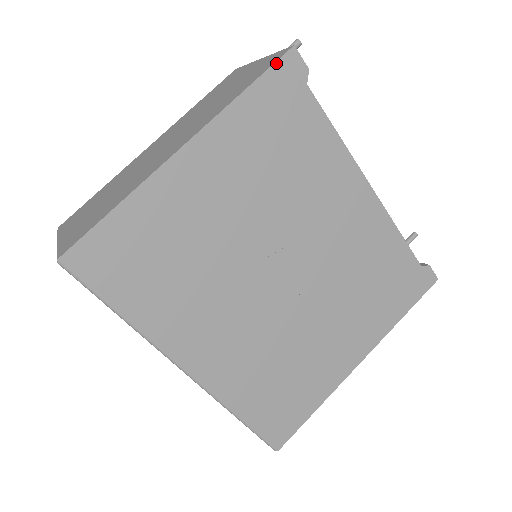
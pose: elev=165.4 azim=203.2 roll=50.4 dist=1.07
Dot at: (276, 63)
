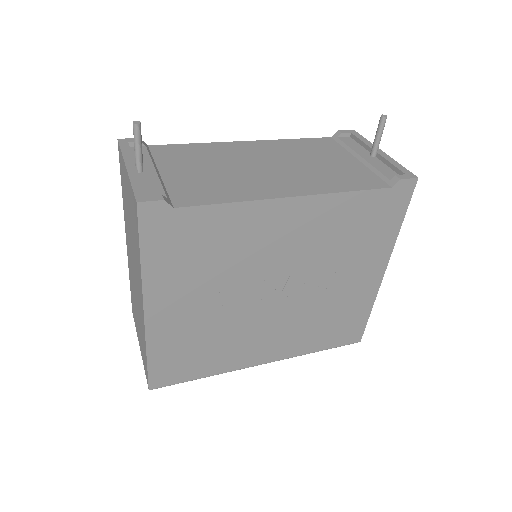
Dot at: (139, 224)
